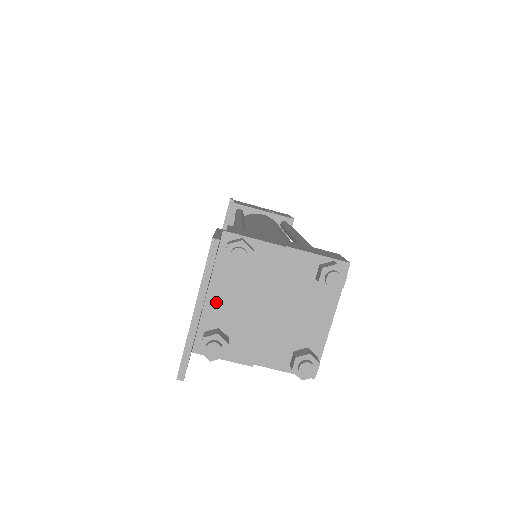
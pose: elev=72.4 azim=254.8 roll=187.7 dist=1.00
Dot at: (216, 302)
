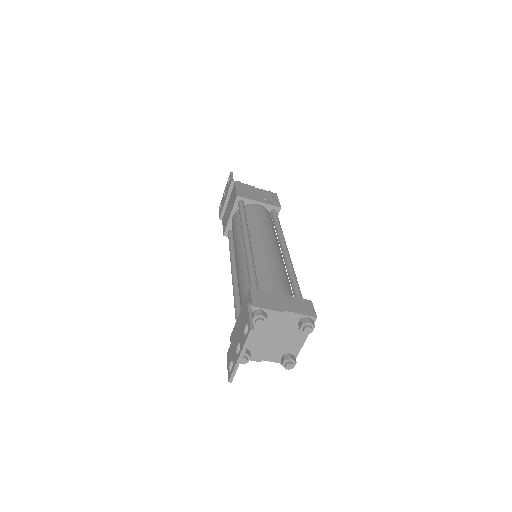
Dot at: occluded
